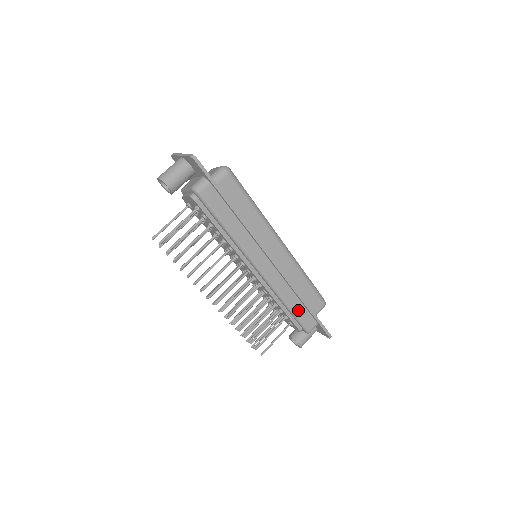
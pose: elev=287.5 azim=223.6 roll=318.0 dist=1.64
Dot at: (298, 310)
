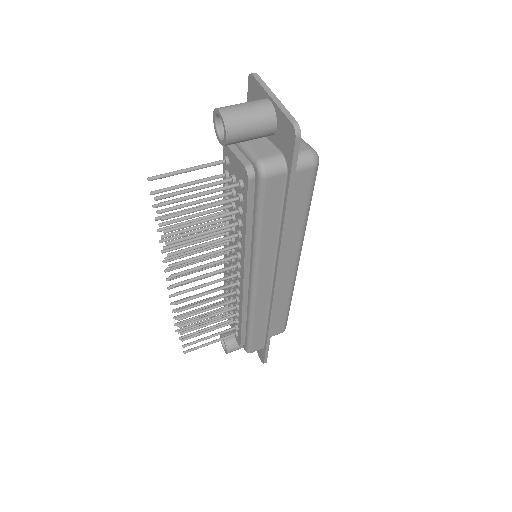
Dot at: (257, 333)
